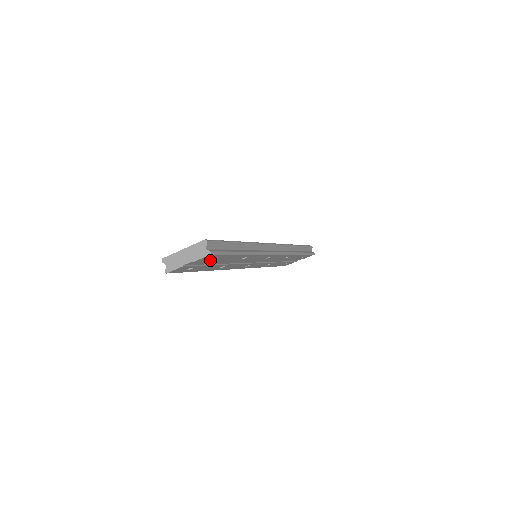
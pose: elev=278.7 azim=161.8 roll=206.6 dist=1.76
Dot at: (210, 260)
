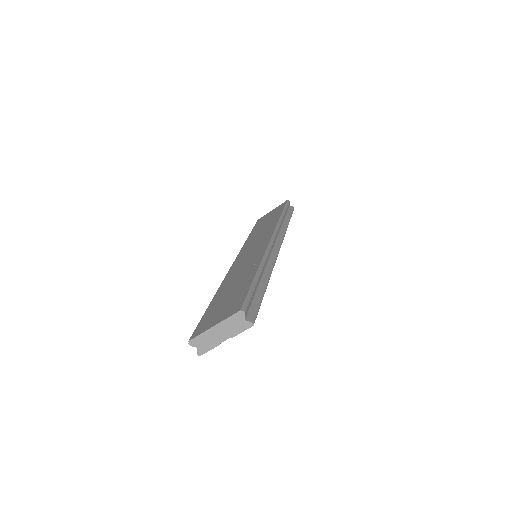
Dot at: occluded
